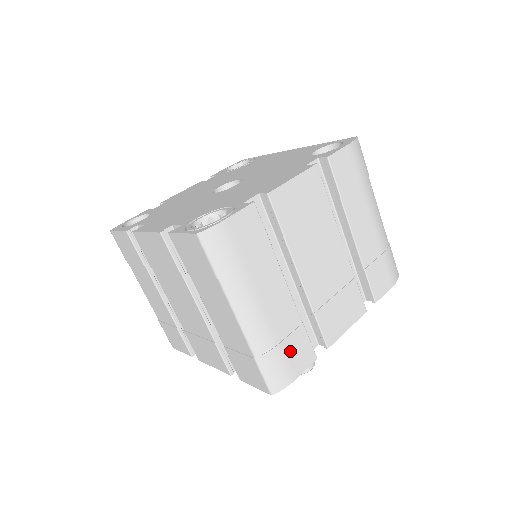
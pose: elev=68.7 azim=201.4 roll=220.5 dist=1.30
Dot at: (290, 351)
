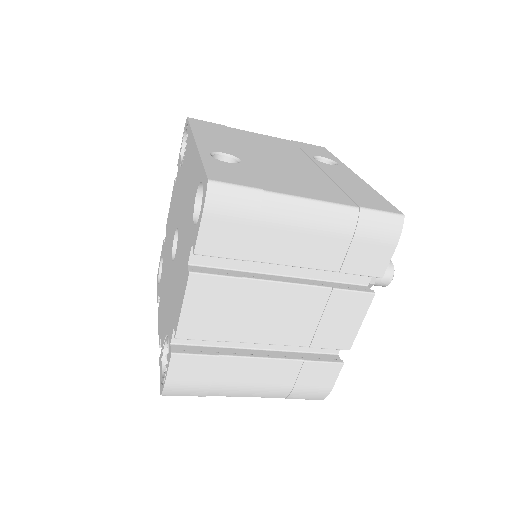
Dot at: (309, 381)
